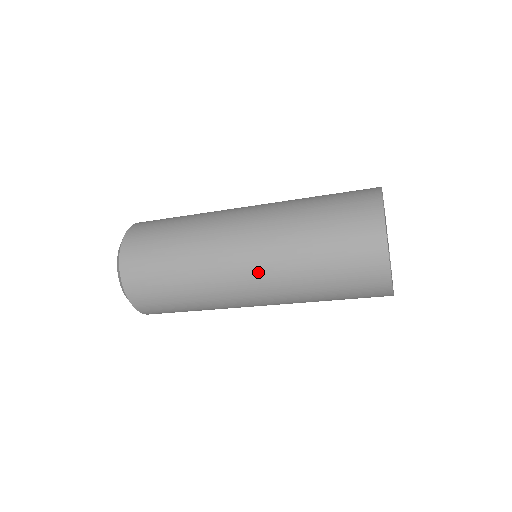
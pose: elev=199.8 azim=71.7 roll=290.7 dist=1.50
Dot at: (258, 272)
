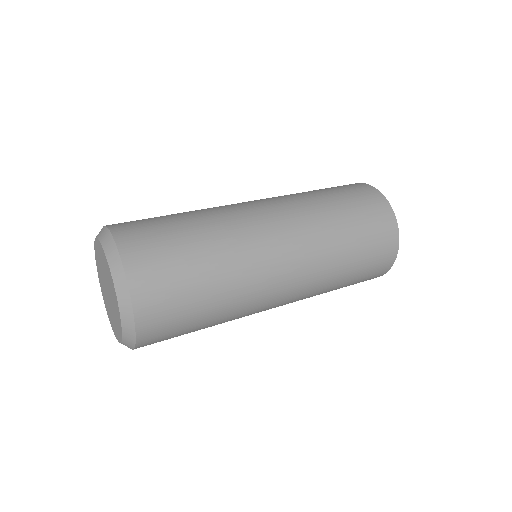
Dot at: occluded
